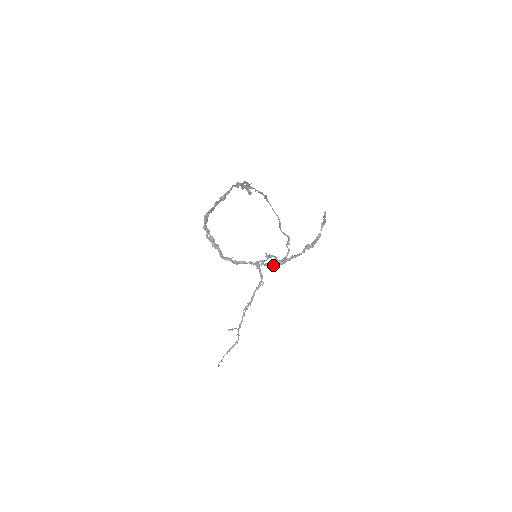
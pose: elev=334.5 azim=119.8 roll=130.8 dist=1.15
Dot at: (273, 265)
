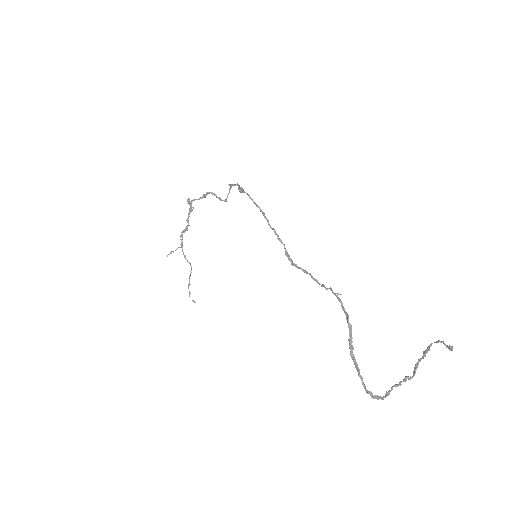
Dot at: occluded
